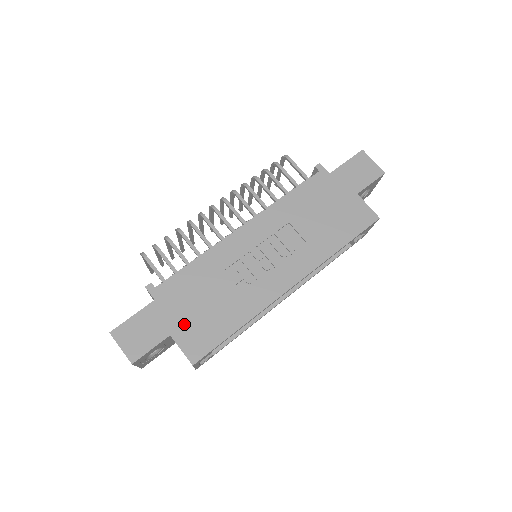
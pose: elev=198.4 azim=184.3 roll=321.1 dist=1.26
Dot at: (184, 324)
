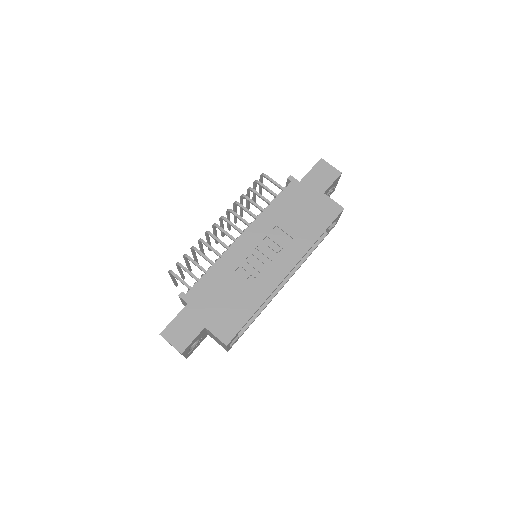
Dot at: (213, 317)
